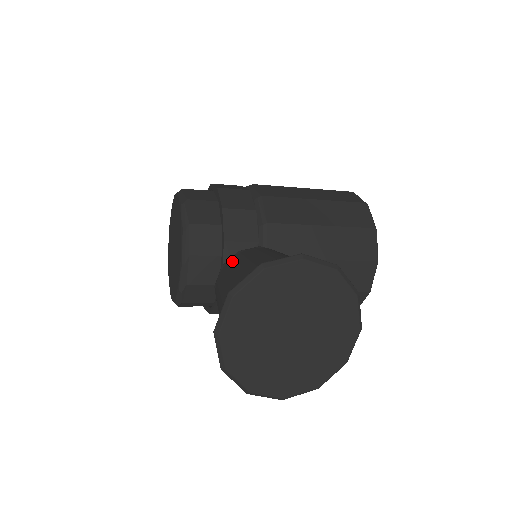
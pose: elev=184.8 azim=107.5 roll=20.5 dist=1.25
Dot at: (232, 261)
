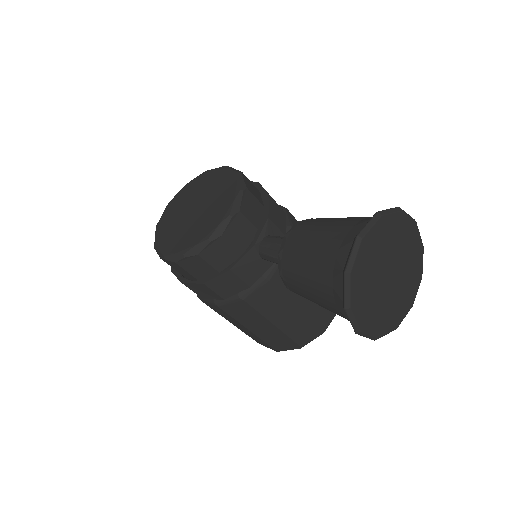
Dot at: (316, 218)
